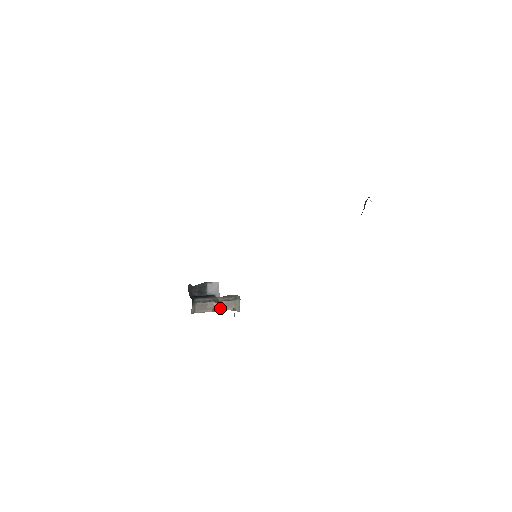
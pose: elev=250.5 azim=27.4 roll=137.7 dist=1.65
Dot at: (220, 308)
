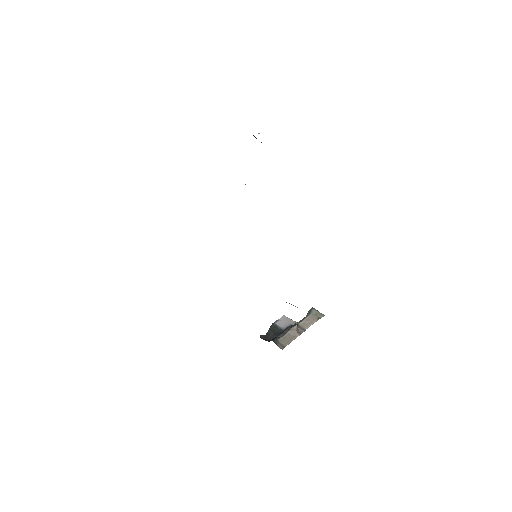
Dot at: (305, 328)
